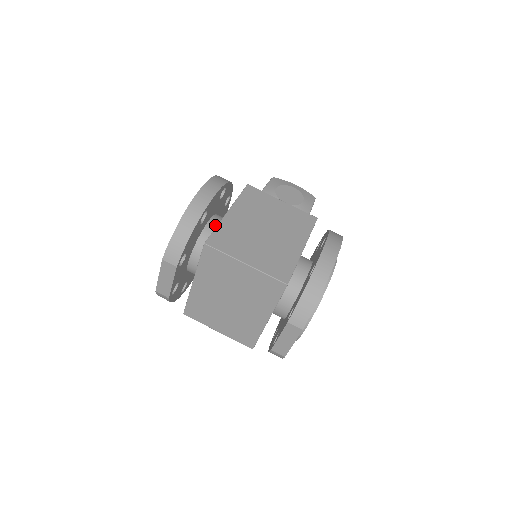
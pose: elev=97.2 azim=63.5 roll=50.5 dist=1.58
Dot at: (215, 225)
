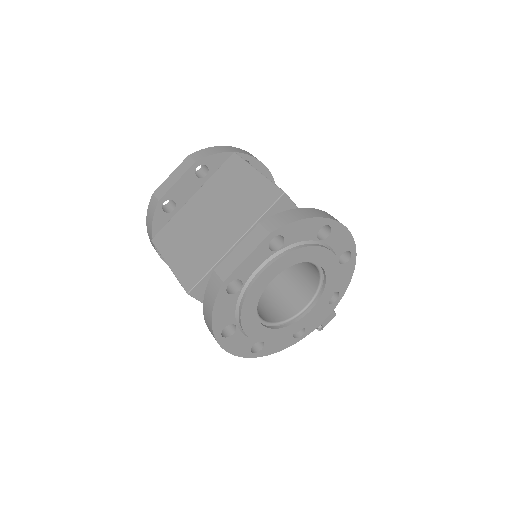
Dot at: occluded
